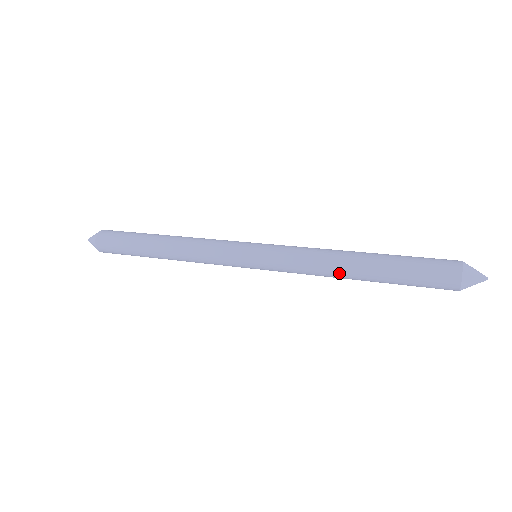
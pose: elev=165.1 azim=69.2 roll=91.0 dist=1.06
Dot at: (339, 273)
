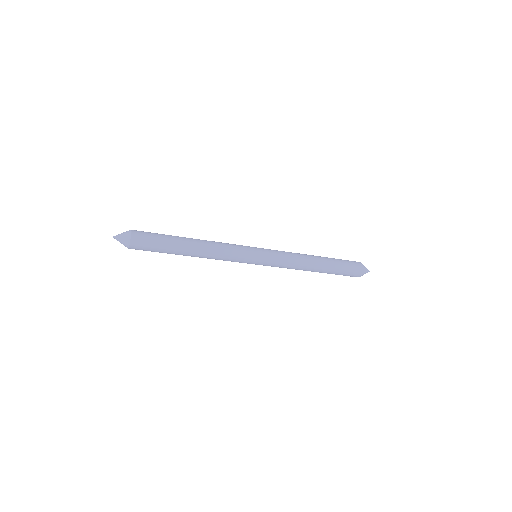
Dot at: (309, 265)
